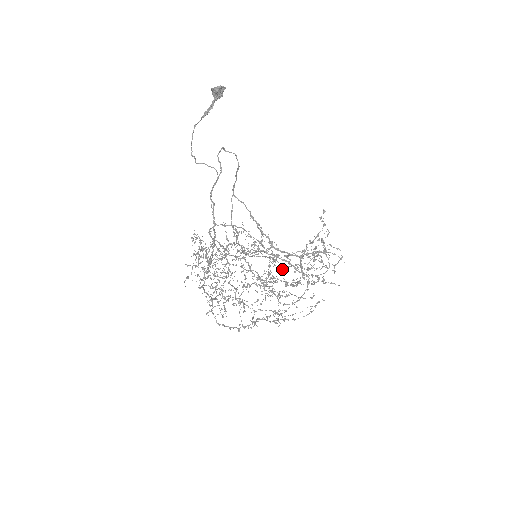
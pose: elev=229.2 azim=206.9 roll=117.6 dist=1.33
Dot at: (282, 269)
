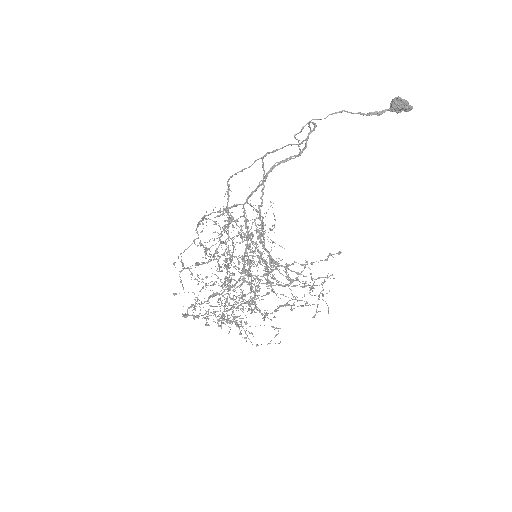
Dot at: (266, 279)
